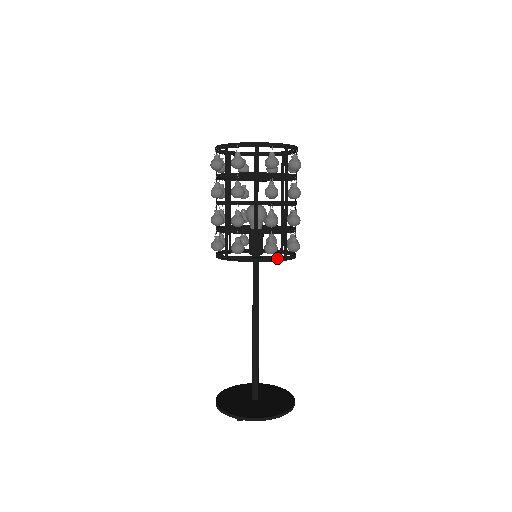
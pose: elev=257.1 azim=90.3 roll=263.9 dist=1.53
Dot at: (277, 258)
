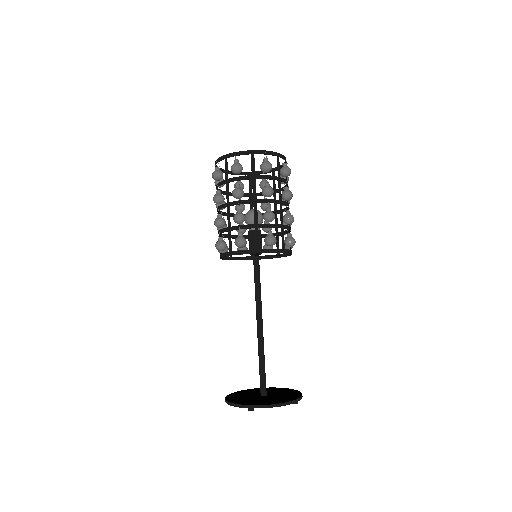
Dot at: (276, 250)
